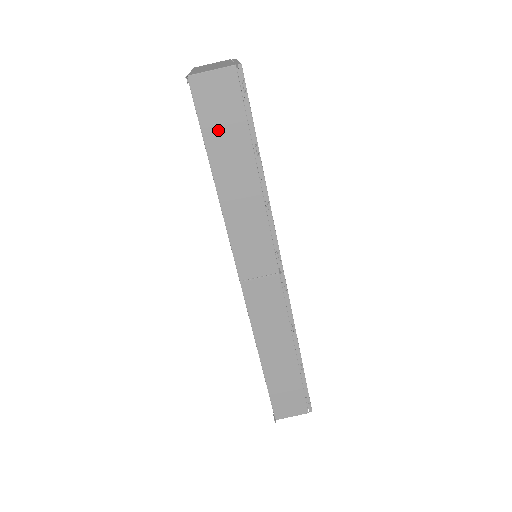
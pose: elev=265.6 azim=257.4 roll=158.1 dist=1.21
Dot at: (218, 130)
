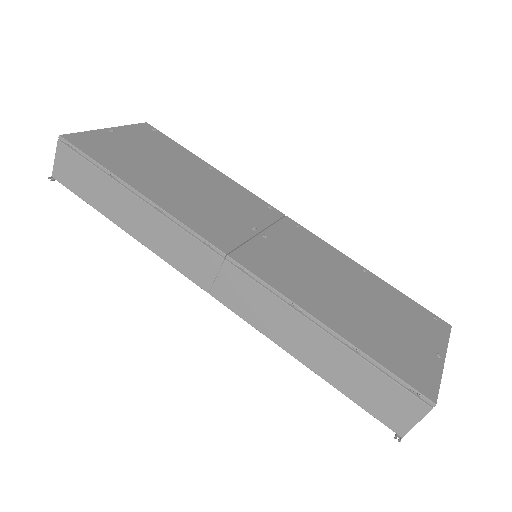
Dot at: (89, 190)
